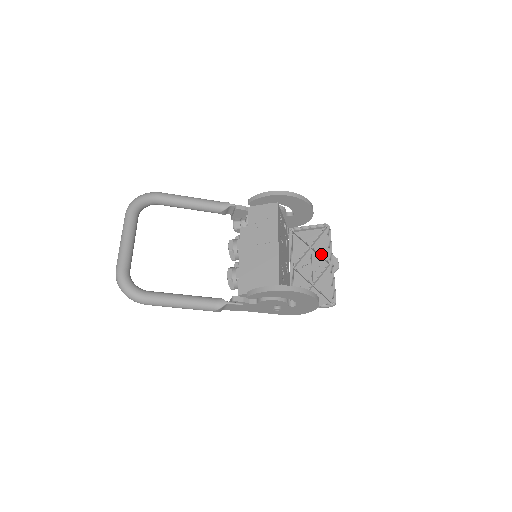
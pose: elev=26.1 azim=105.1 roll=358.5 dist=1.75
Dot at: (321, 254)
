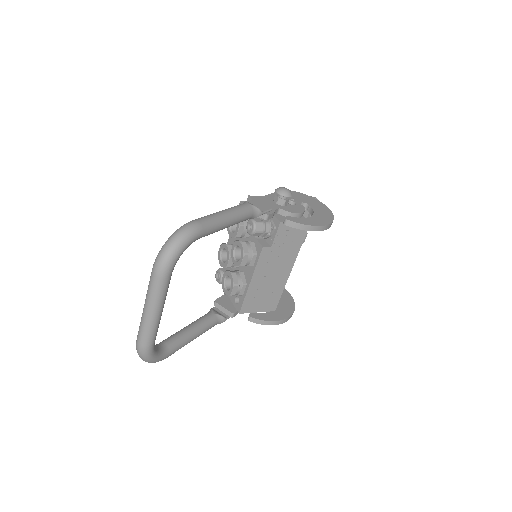
Dot at: occluded
